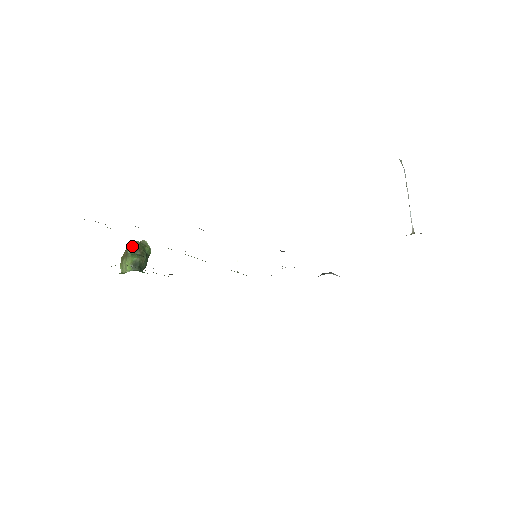
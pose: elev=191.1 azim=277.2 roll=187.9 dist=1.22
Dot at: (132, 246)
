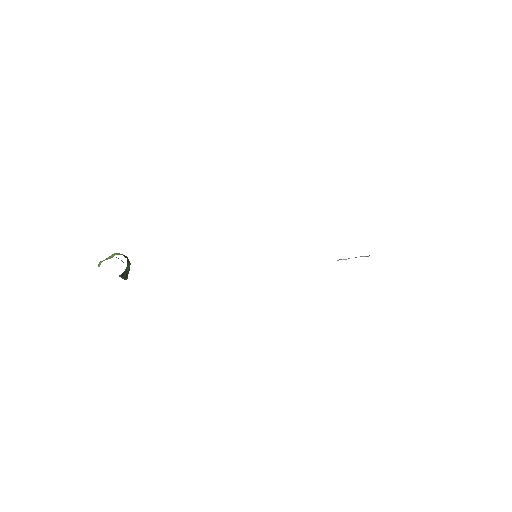
Dot at: (118, 258)
